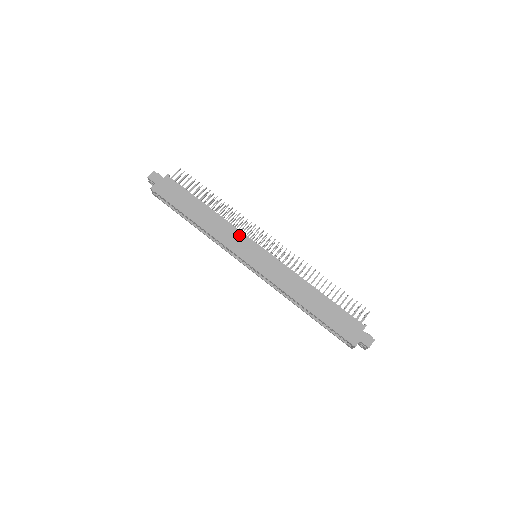
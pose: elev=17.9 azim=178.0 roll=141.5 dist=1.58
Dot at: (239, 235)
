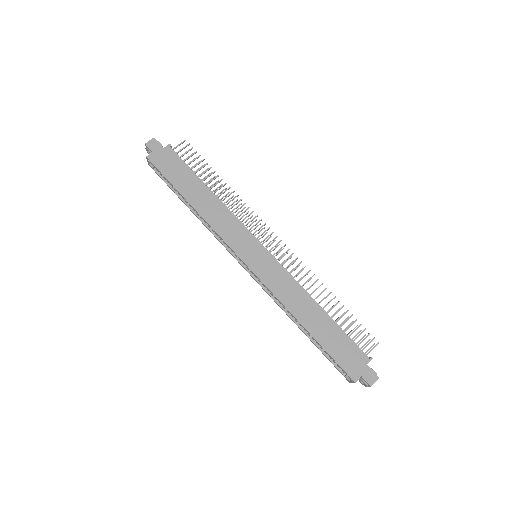
Dot at: (240, 228)
